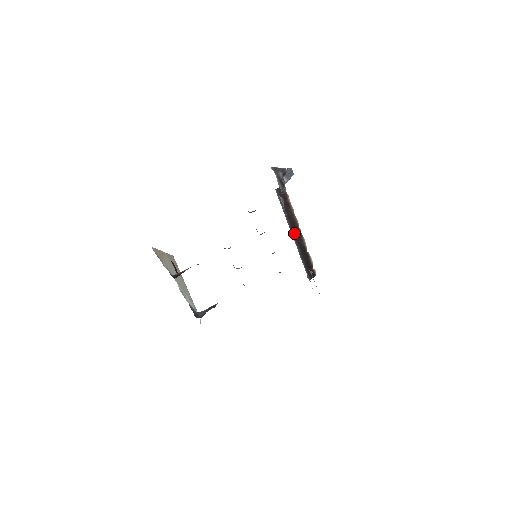
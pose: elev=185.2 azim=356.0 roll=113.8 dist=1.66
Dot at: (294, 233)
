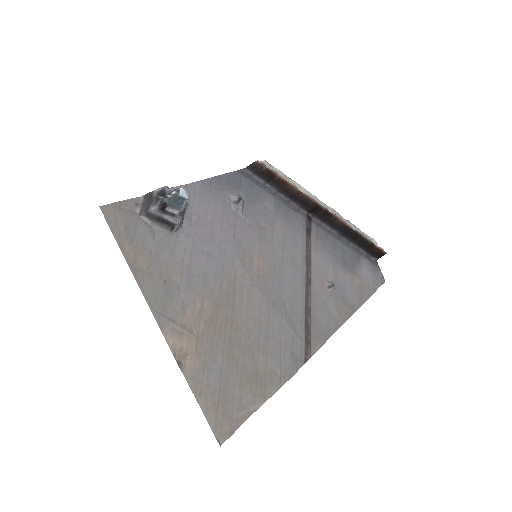
Dot at: (315, 213)
